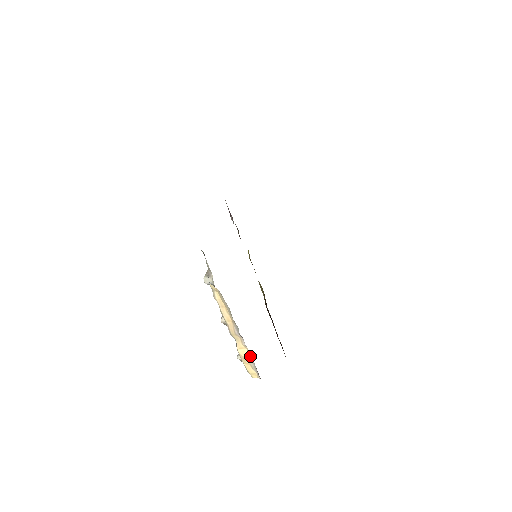
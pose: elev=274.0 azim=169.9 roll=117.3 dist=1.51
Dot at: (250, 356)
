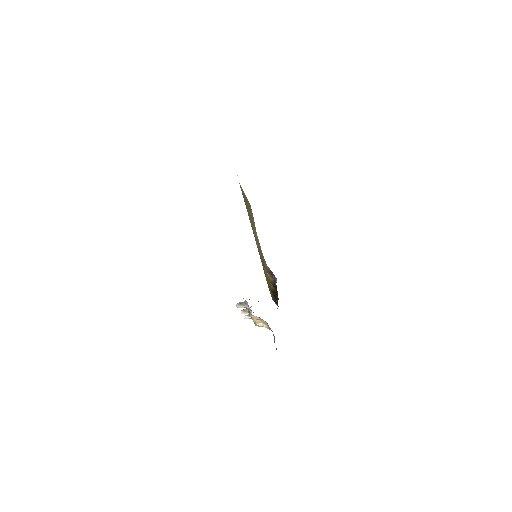
Dot at: (266, 326)
